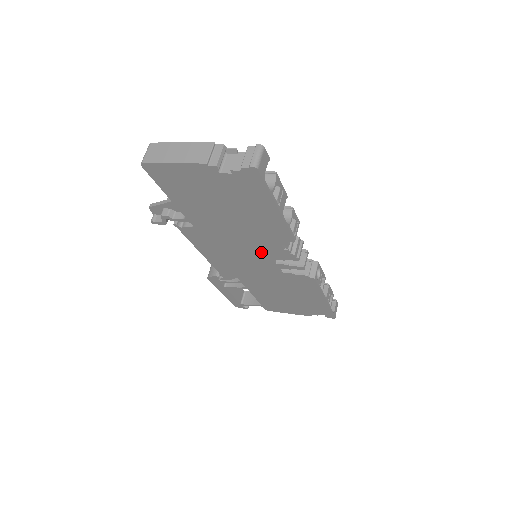
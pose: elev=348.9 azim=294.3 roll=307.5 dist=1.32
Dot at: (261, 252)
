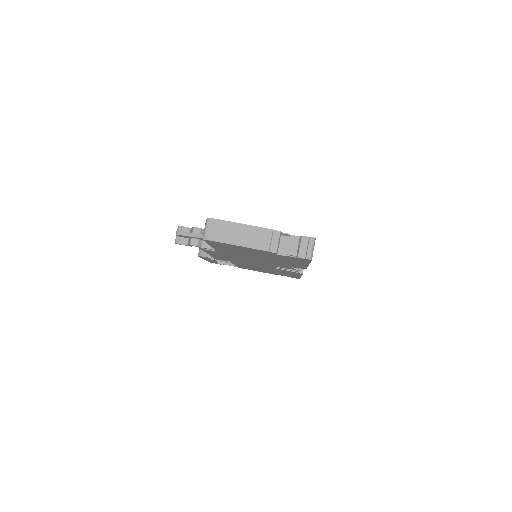
Dot at: (269, 264)
